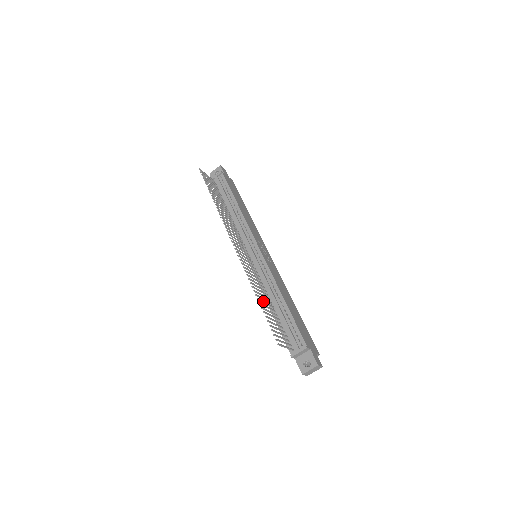
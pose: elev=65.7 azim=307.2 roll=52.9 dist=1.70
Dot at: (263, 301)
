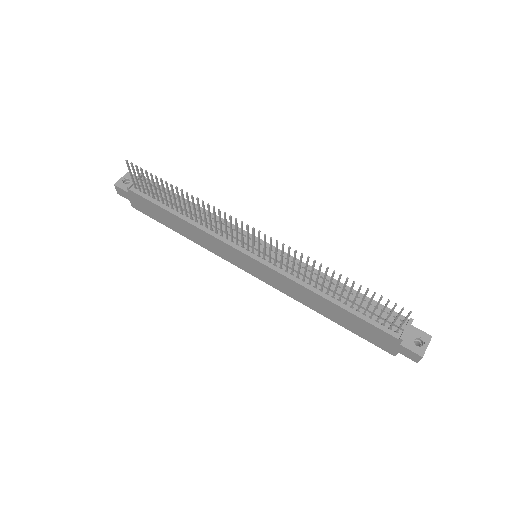
Dot at: (338, 281)
